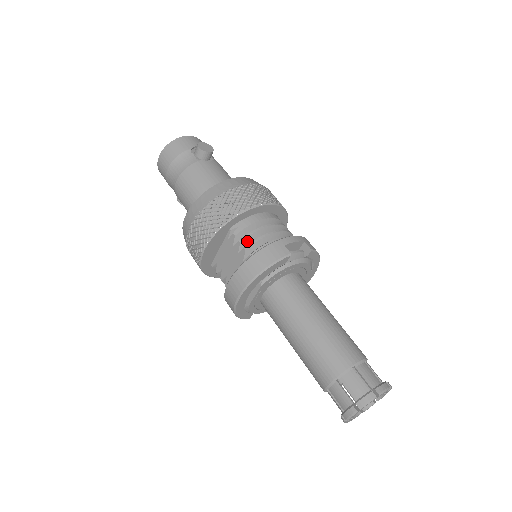
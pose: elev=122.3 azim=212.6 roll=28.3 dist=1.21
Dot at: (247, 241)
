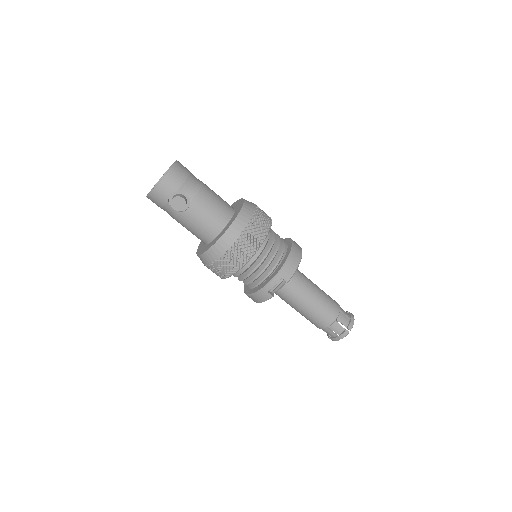
Dot at: (244, 279)
